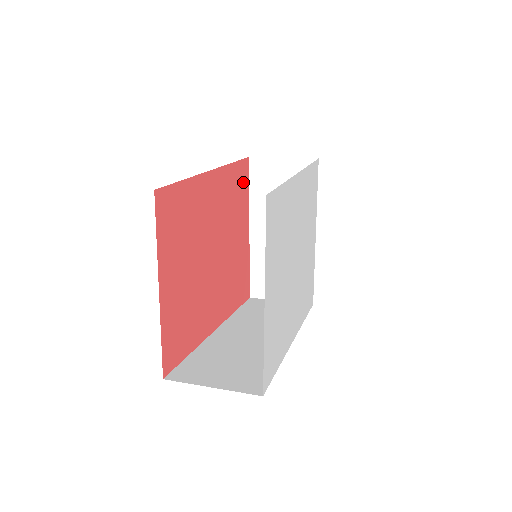
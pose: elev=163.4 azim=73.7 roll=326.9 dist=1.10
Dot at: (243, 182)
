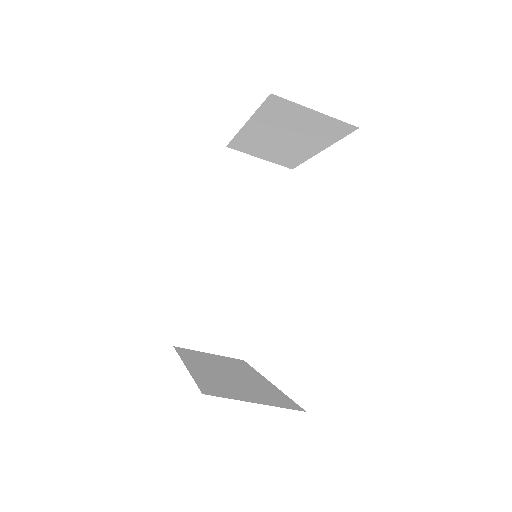
Dot at: occluded
